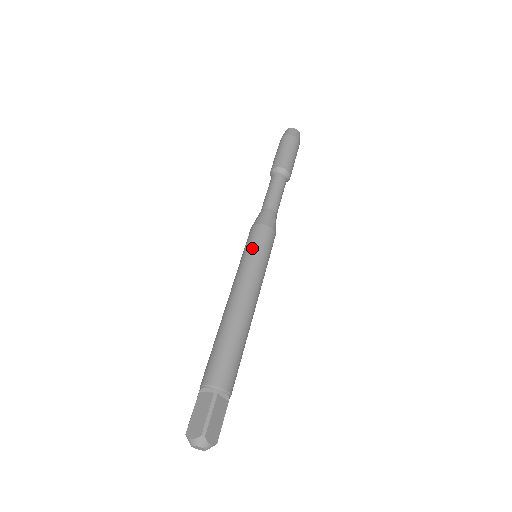
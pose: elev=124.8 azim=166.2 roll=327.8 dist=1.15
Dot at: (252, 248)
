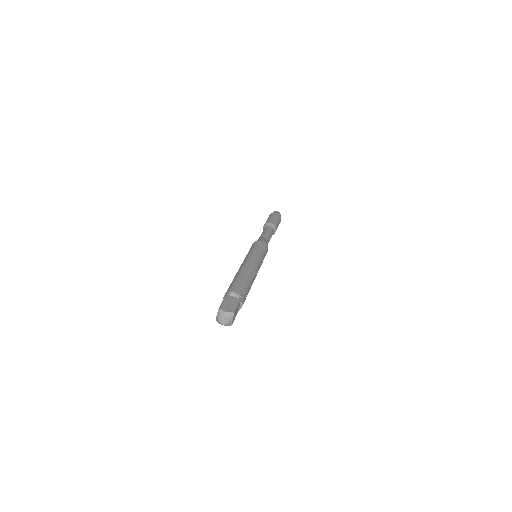
Dot at: occluded
